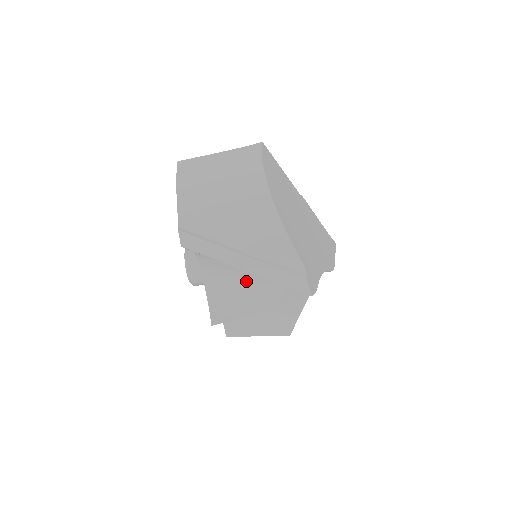
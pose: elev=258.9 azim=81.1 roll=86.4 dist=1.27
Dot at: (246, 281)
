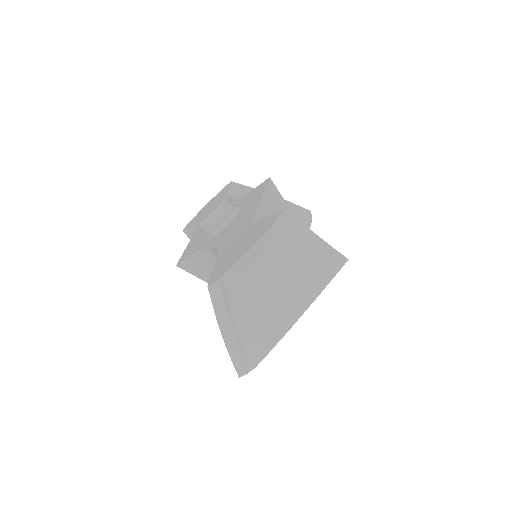
Dot at: occluded
